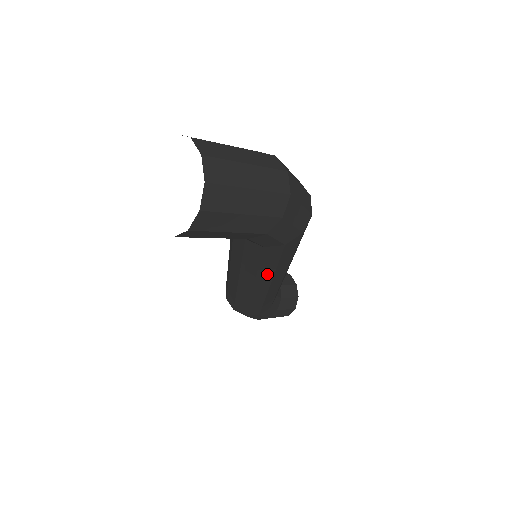
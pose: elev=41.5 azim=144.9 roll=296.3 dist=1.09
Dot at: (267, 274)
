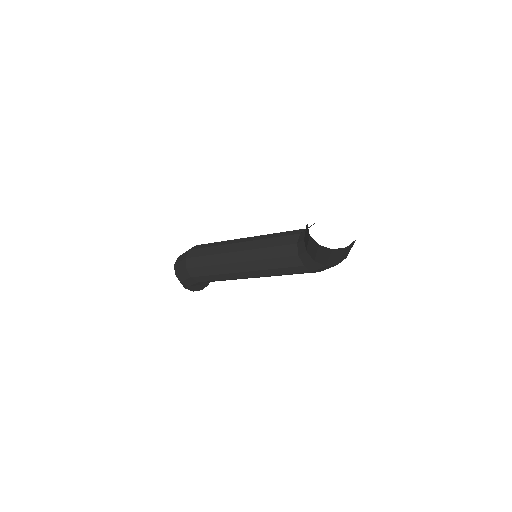
Dot at: (269, 273)
